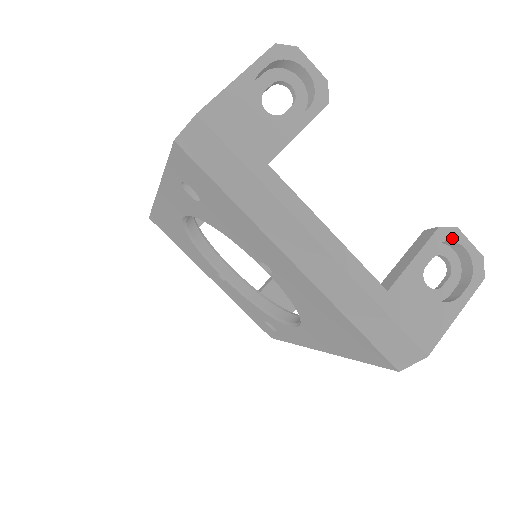
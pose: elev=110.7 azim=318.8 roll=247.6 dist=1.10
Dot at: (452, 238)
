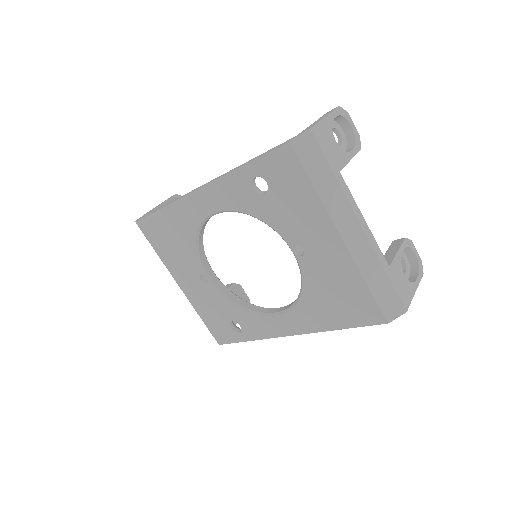
Dot at: (410, 246)
